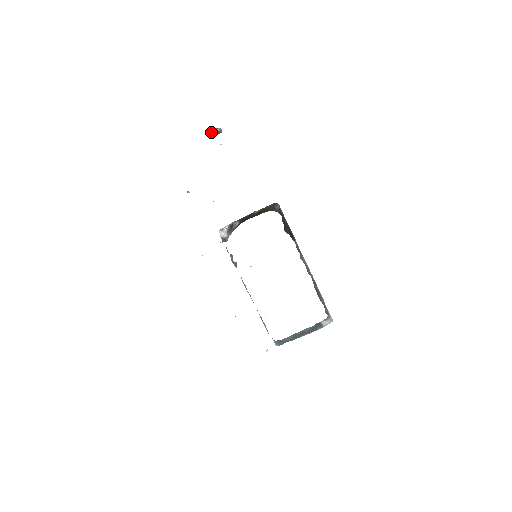
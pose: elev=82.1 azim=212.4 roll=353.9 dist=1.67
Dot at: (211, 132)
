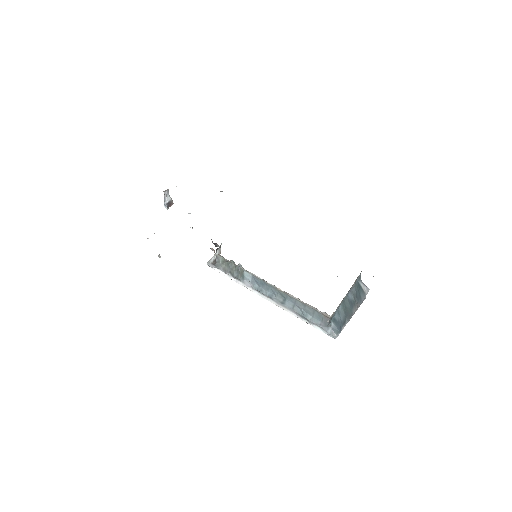
Dot at: (166, 193)
